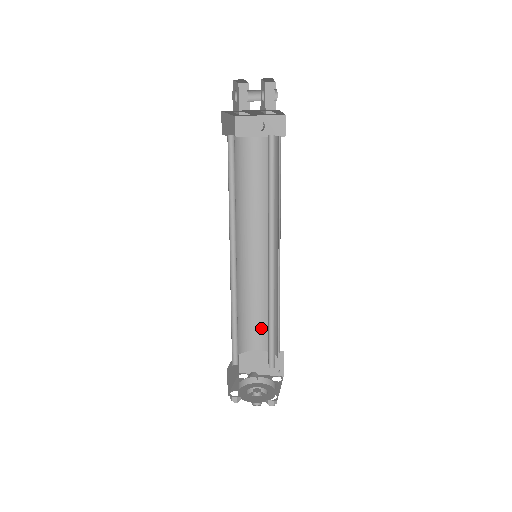
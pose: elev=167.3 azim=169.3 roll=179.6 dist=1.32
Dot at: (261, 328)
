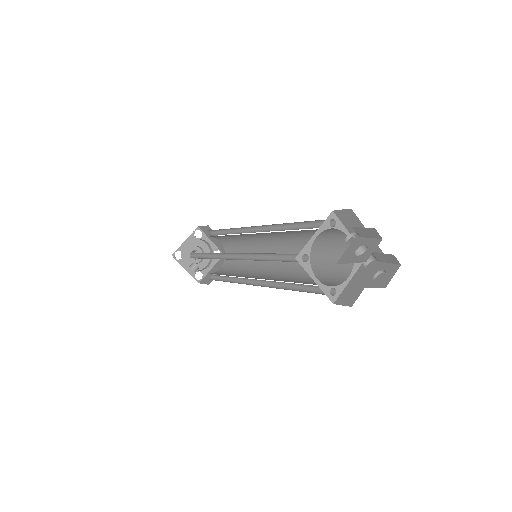
Dot at: (231, 242)
